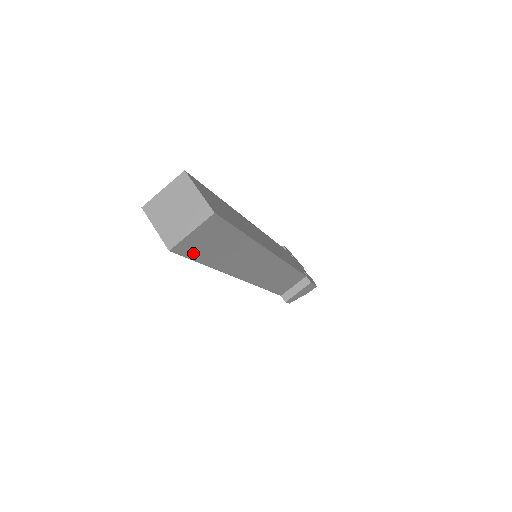
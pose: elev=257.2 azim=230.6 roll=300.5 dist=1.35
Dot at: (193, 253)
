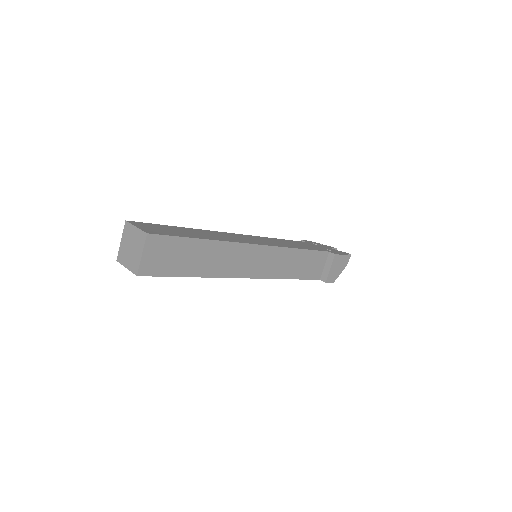
Dot at: (163, 271)
